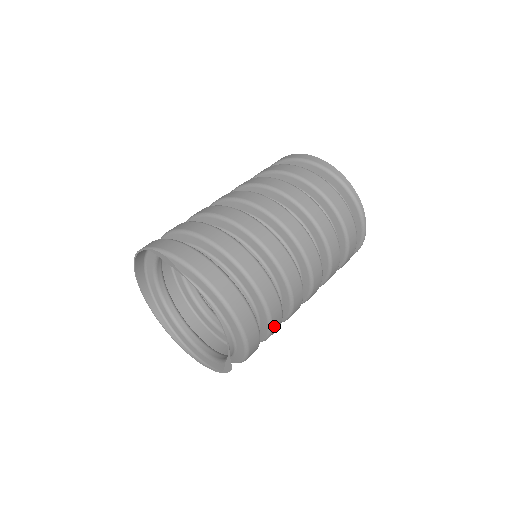
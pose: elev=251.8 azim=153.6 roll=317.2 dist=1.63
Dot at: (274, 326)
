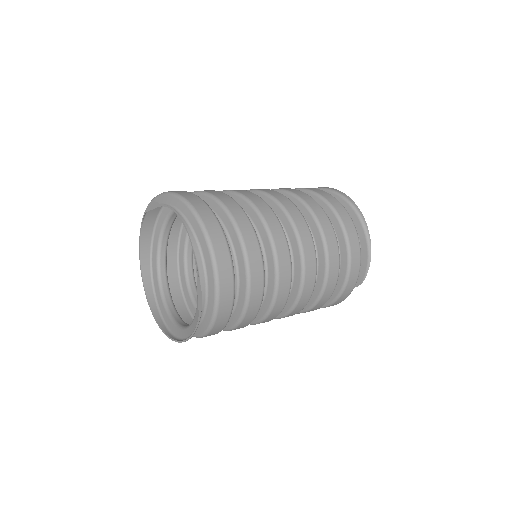
Dot at: (251, 258)
